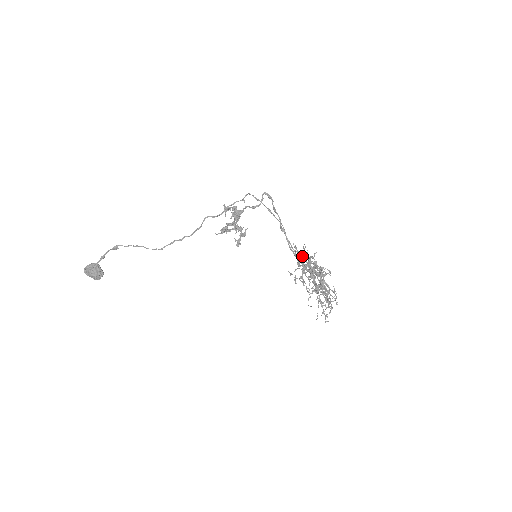
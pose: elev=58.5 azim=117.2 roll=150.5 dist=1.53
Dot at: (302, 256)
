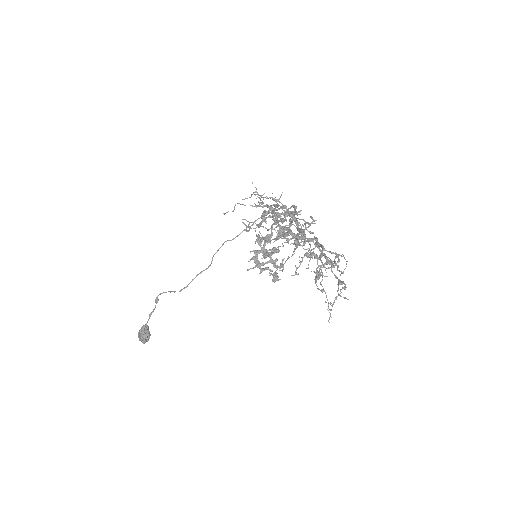
Dot at: occluded
